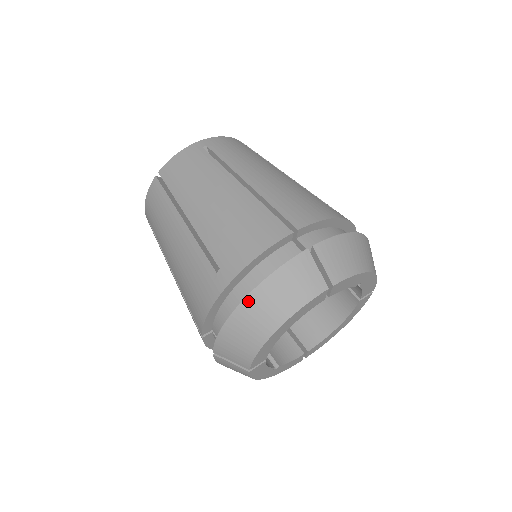
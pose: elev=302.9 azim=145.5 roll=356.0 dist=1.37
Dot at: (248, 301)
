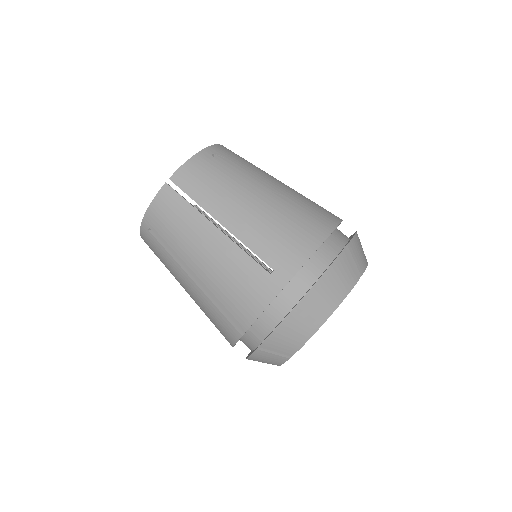
Dot at: occluded
